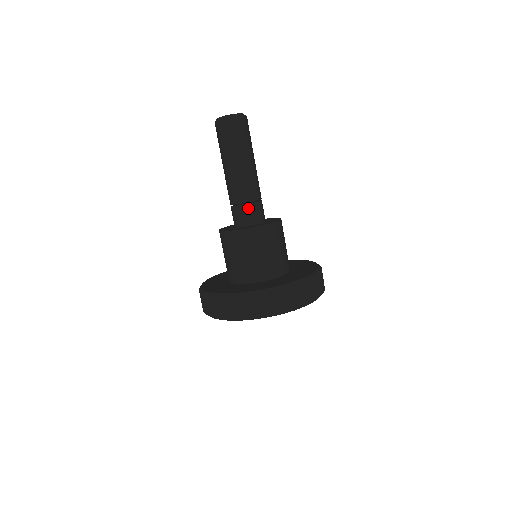
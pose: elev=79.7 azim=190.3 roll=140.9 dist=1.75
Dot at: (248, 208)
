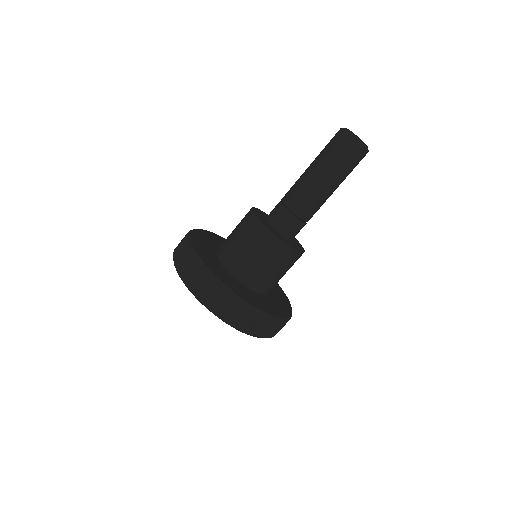
Dot at: (291, 219)
